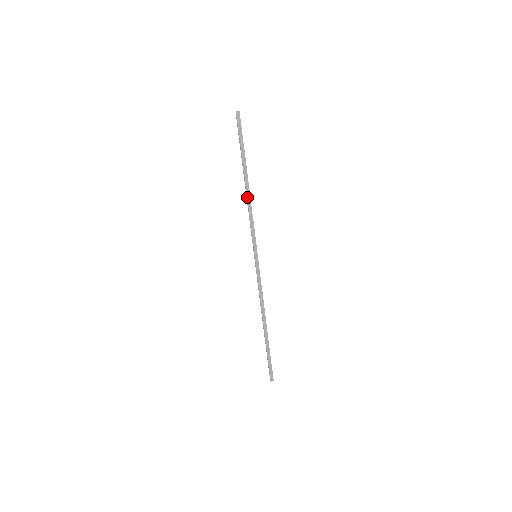
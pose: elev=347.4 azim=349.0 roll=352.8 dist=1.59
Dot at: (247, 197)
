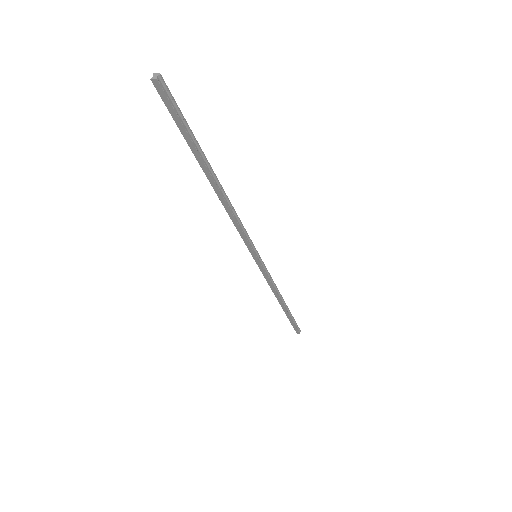
Dot at: (221, 202)
